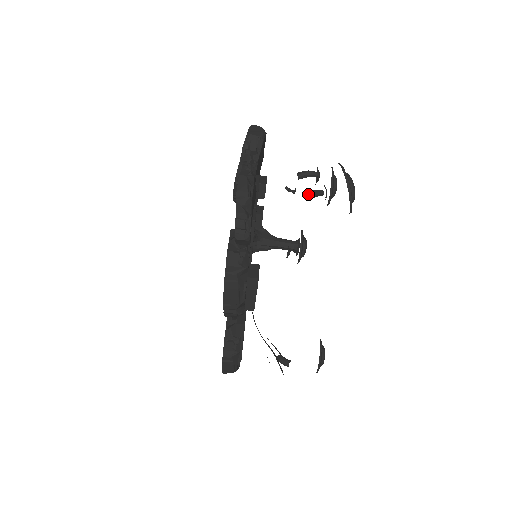
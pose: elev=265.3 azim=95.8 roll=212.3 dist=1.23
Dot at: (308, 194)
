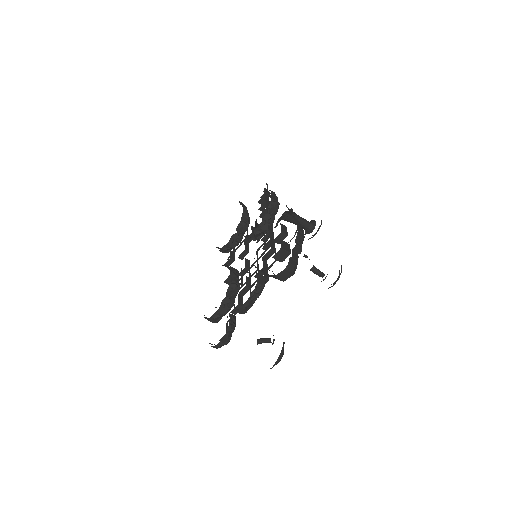
Dot at: occluded
